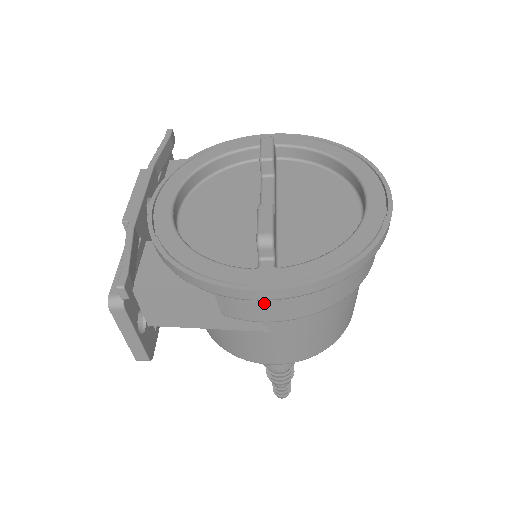
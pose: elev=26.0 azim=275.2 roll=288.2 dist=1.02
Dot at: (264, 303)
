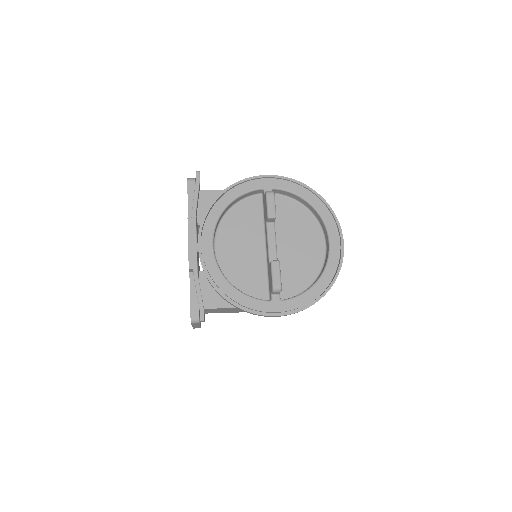
Dot at: occluded
